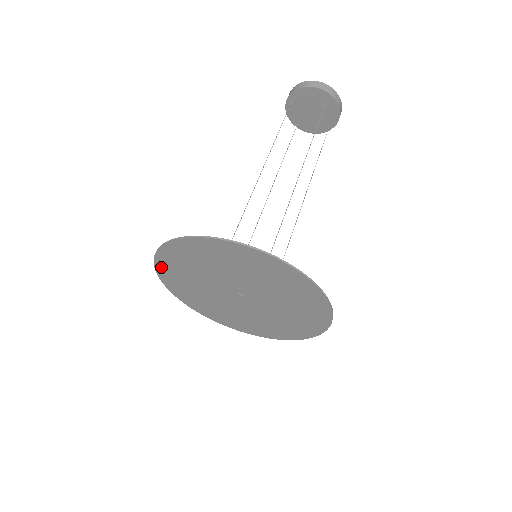
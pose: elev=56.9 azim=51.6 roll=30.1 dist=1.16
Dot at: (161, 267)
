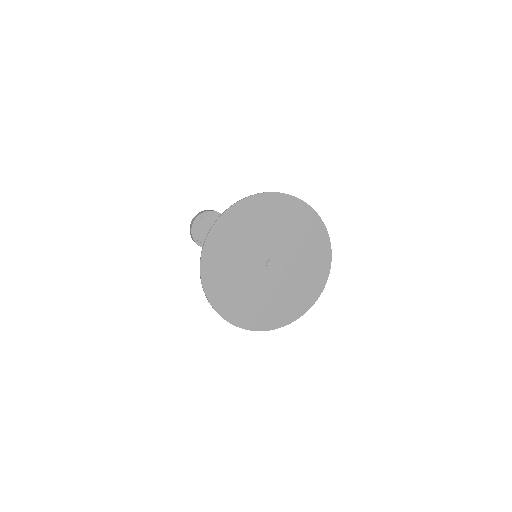
Dot at: (213, 236)
